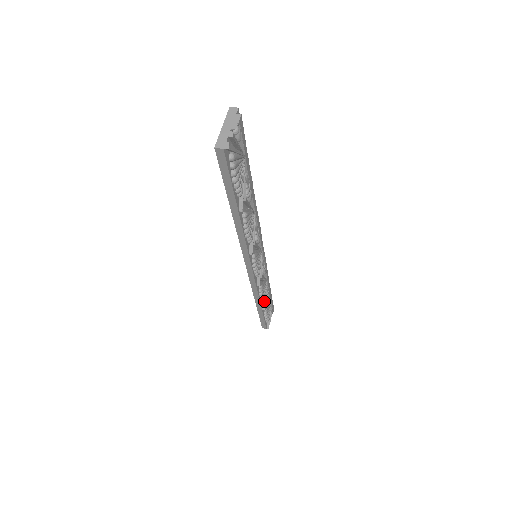
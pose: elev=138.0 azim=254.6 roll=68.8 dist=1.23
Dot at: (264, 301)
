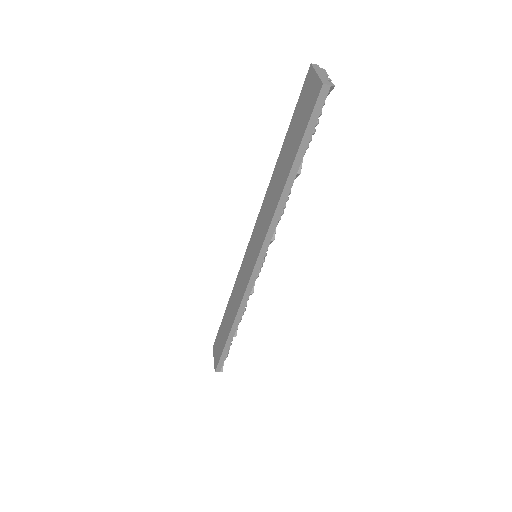
Dot at: (238, 324)
